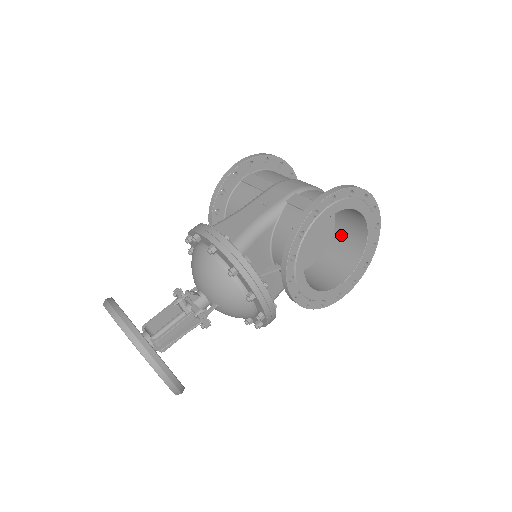
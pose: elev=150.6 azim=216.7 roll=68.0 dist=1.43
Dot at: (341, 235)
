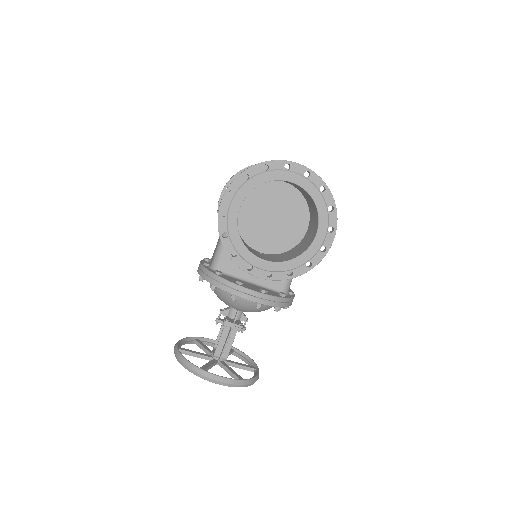
Dot at: (305, 196)
